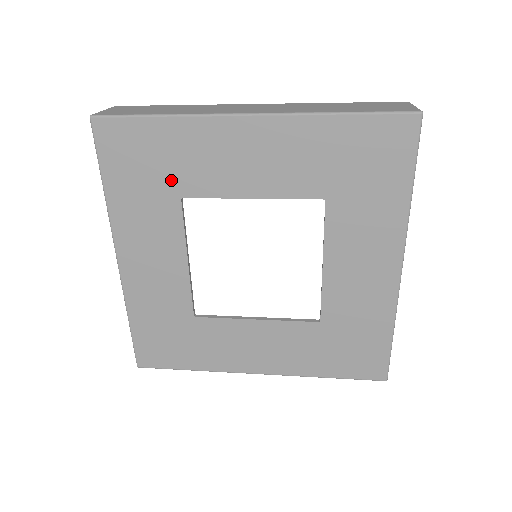
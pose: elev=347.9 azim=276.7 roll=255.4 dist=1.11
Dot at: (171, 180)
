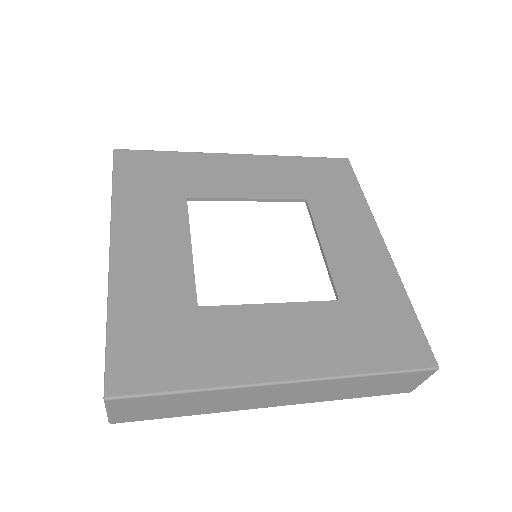
Dot at: (178, 186)
